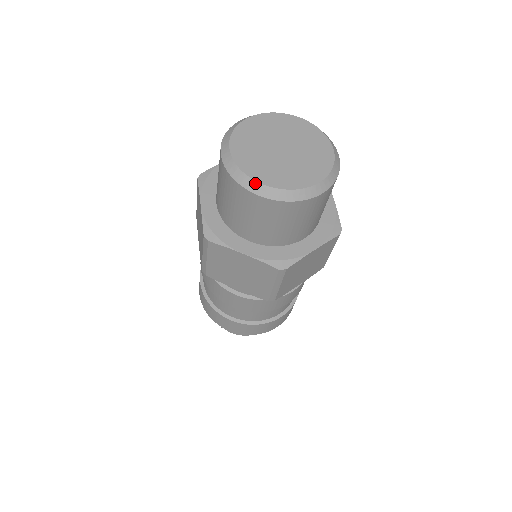
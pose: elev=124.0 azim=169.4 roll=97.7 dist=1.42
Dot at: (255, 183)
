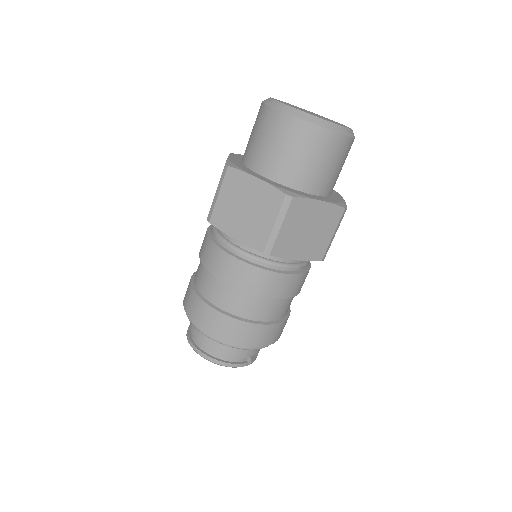
Dot at: (332, 124)
